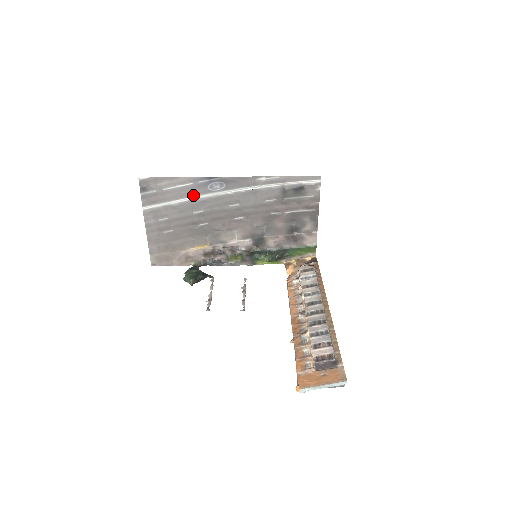
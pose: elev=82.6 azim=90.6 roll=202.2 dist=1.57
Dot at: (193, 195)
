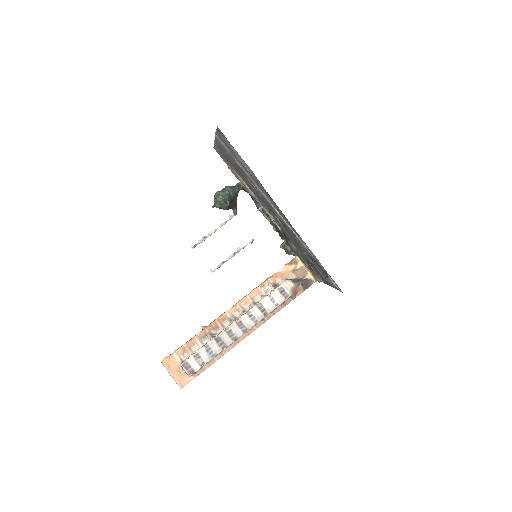
Dot at: (253, 179)
